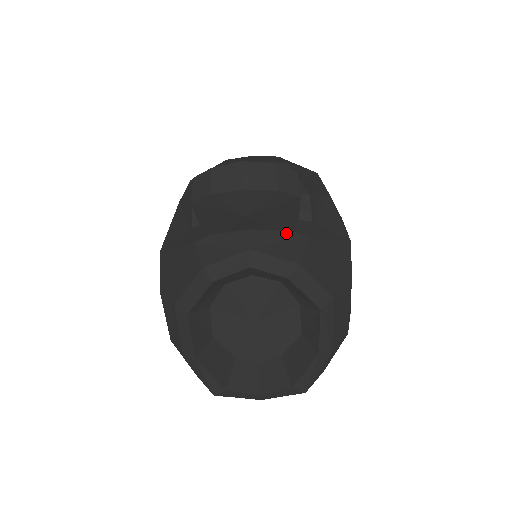
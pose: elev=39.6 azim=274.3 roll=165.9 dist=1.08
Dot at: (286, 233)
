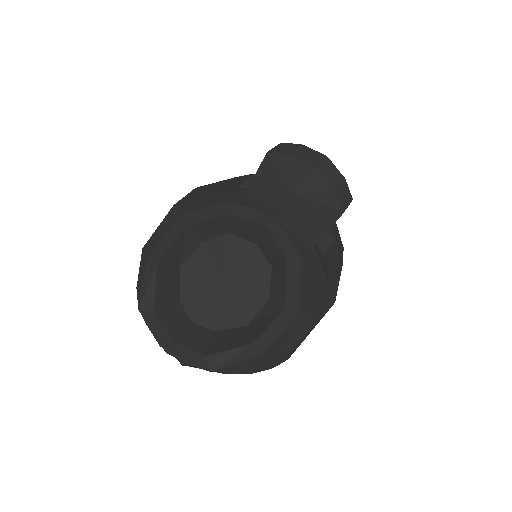
Dot at: (306, 238)
